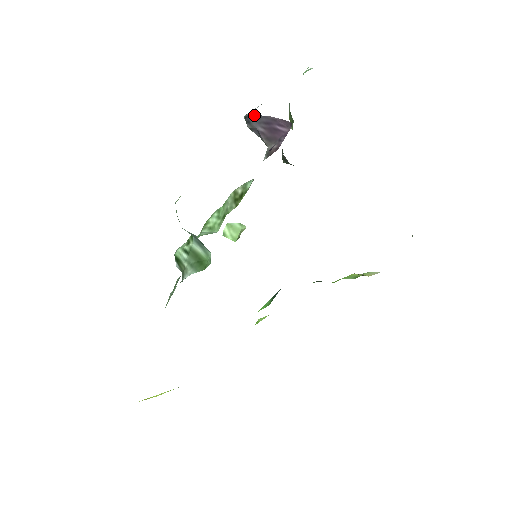
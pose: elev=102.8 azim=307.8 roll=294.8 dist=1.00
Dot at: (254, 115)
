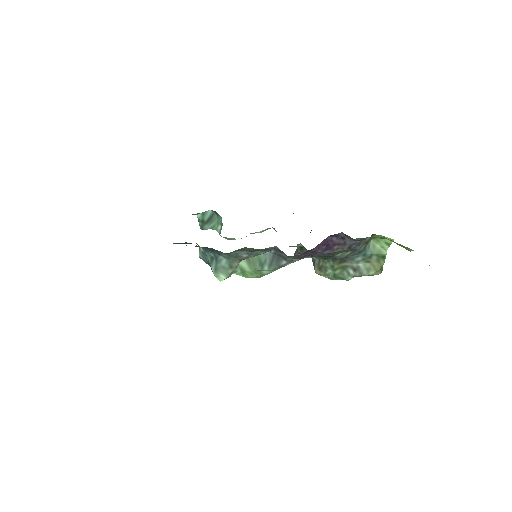
Dot at: occluded
